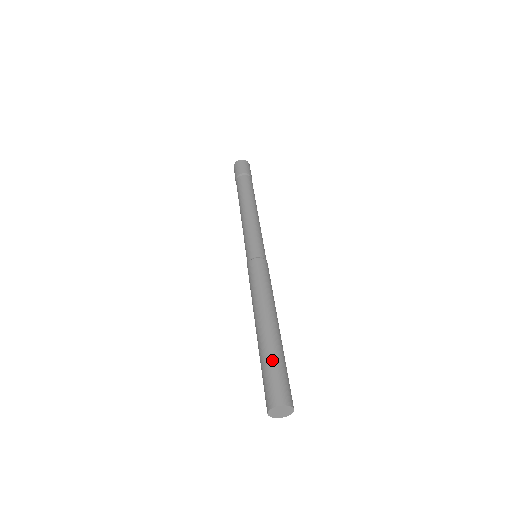
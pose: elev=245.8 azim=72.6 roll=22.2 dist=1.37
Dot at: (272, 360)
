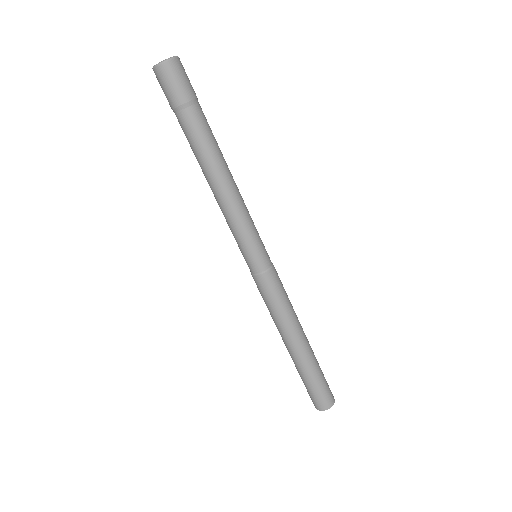
Dot at: (311, 380)
